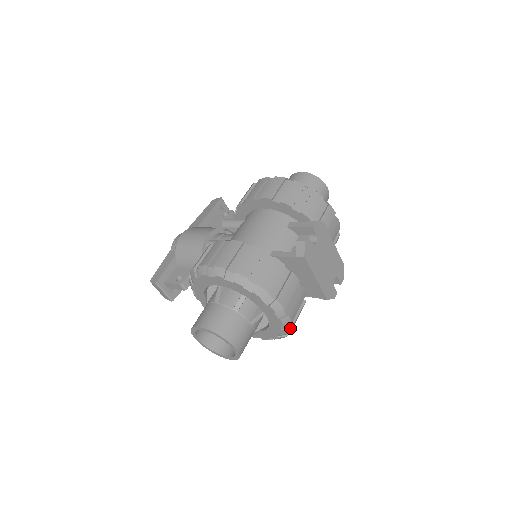
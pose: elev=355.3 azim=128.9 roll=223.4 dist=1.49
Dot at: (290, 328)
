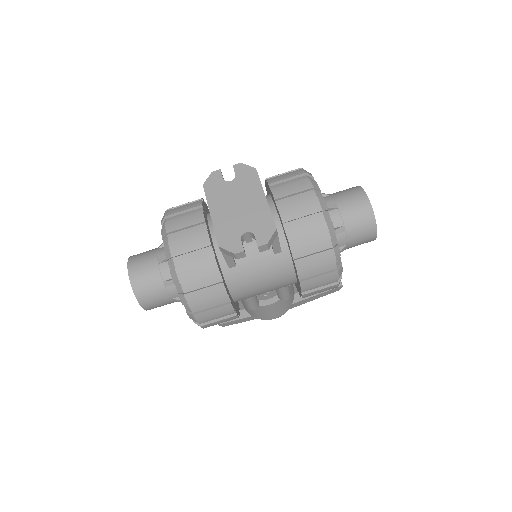
Dot at: (174, 269)
